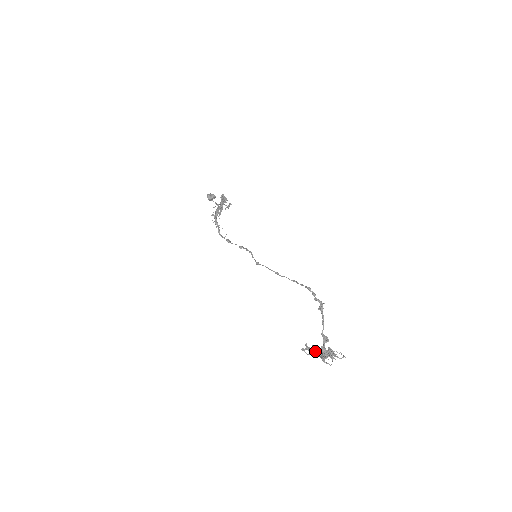
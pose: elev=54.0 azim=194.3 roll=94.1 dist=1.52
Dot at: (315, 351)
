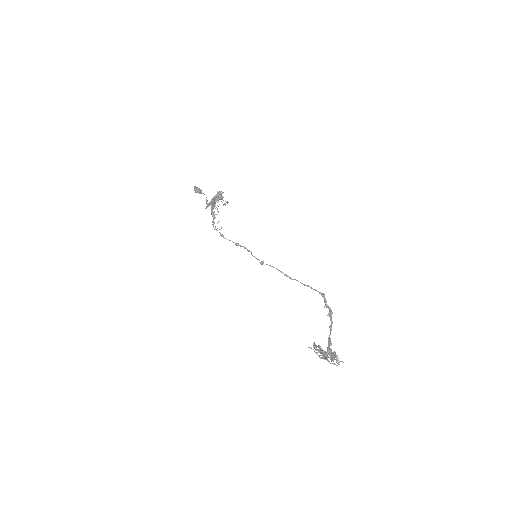
Dot at: (323, 350)
